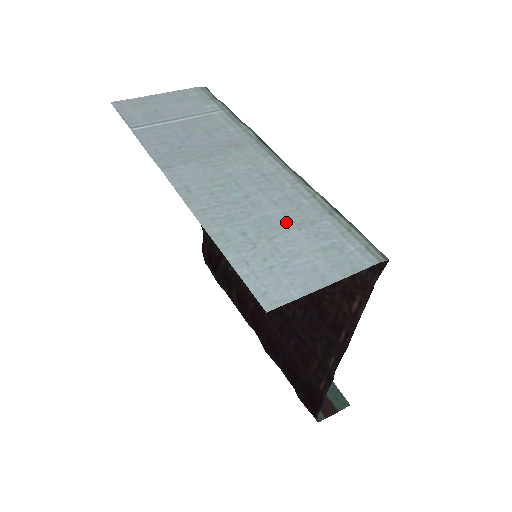
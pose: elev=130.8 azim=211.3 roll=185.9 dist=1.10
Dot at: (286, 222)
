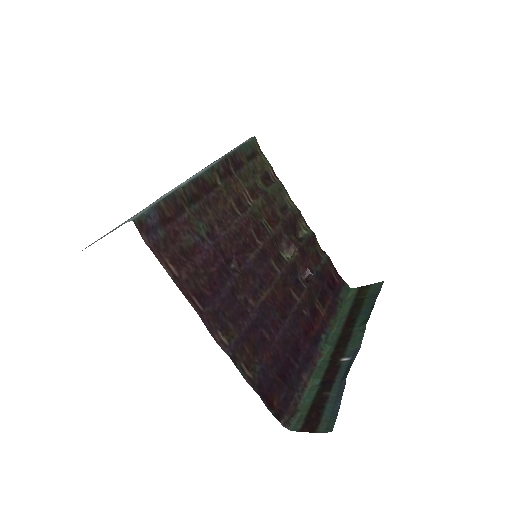
Dot at: occluded
